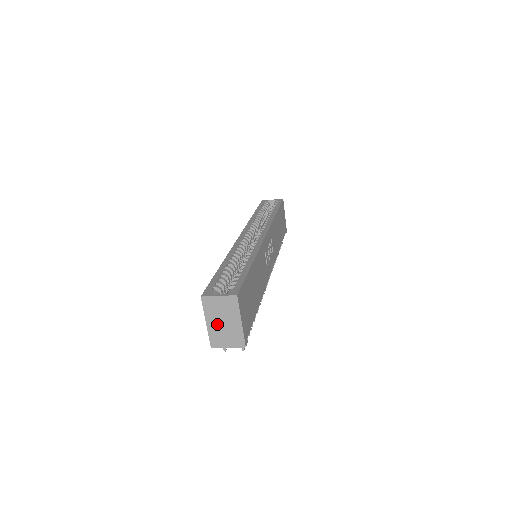
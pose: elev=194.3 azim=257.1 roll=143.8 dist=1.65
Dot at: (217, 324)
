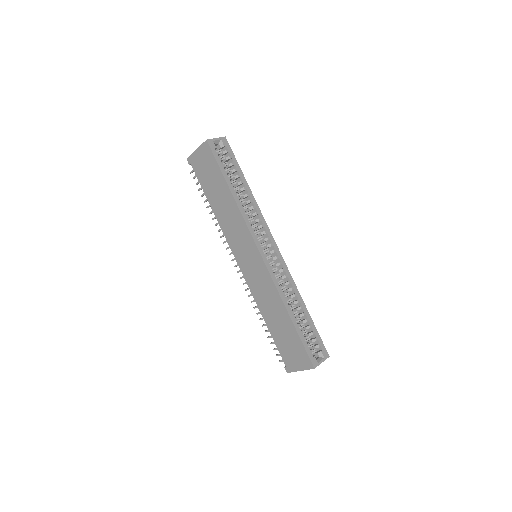
Dot at: occluded
